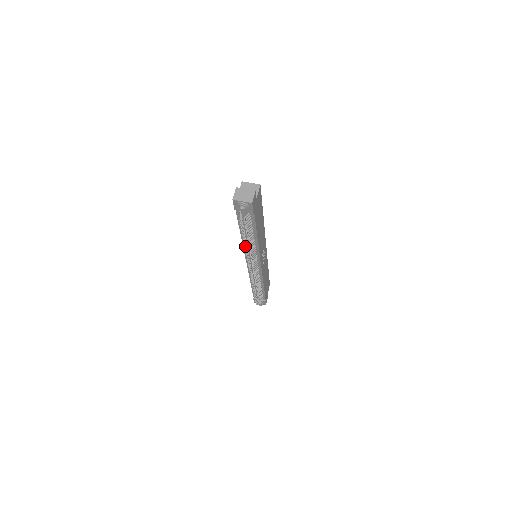
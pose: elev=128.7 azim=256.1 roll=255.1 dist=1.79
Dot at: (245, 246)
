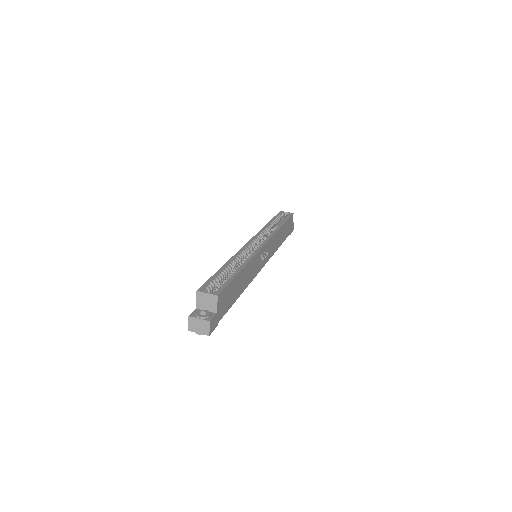
Dot at: occluded
